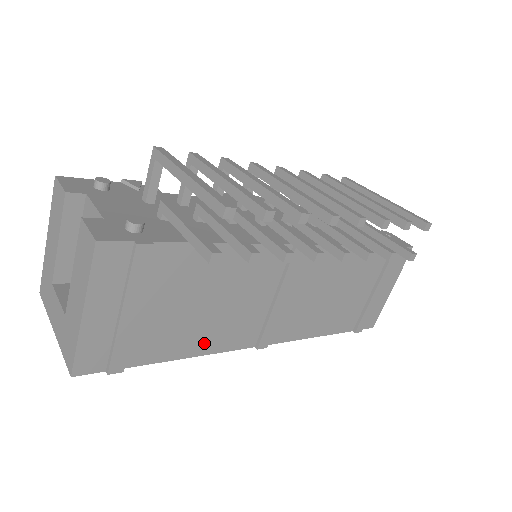
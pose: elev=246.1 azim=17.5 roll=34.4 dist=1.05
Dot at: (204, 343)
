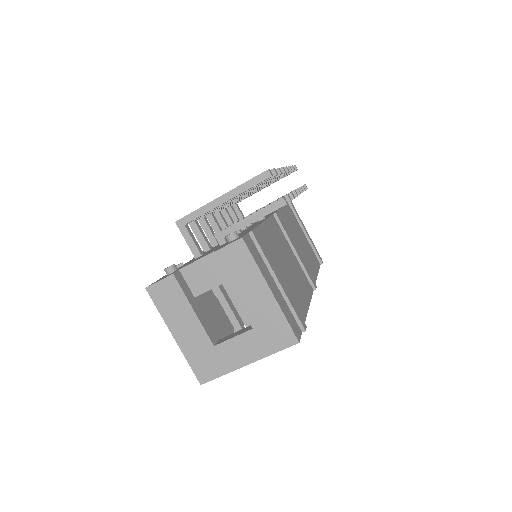
Dot at: (304, 295)
